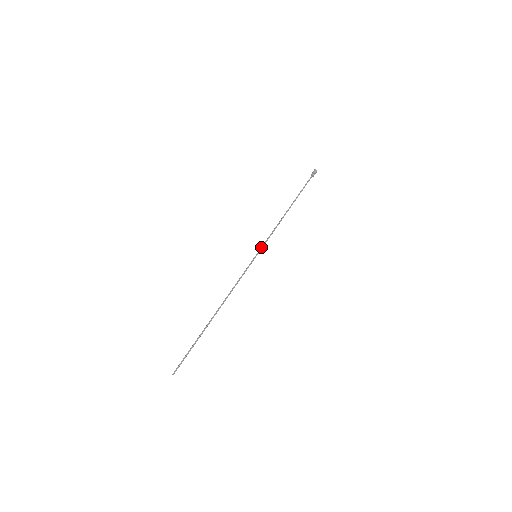
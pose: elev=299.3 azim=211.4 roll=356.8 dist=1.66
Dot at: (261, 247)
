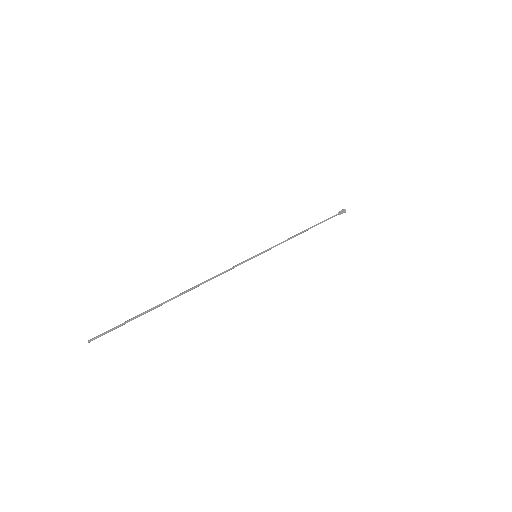
Dot at: (265, 250)
